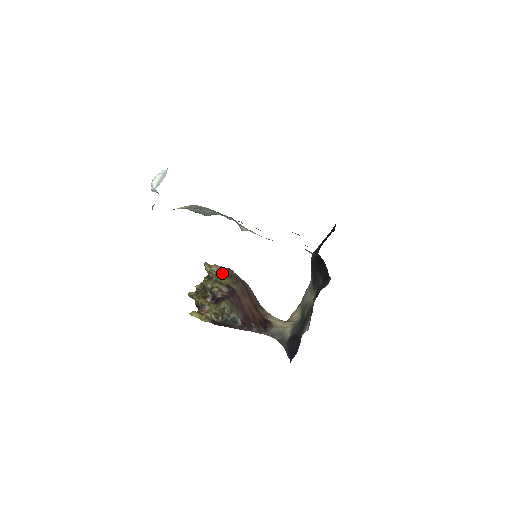
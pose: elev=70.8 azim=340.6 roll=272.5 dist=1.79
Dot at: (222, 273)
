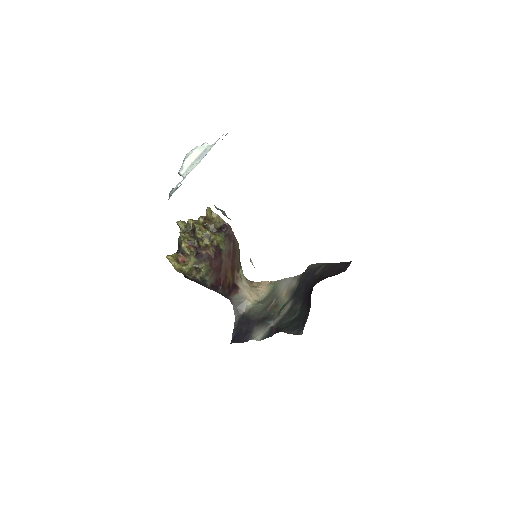
Dot at: (220, 225)
